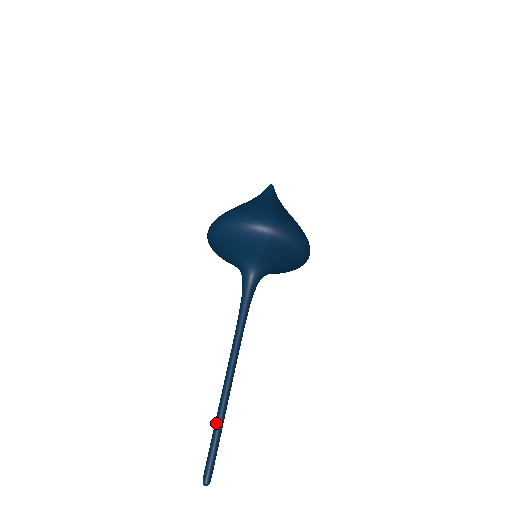
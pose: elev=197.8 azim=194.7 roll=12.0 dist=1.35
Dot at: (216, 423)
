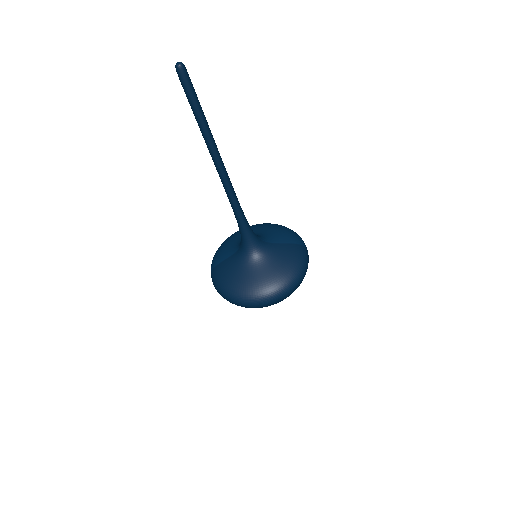
Dot at: (206, 121)
